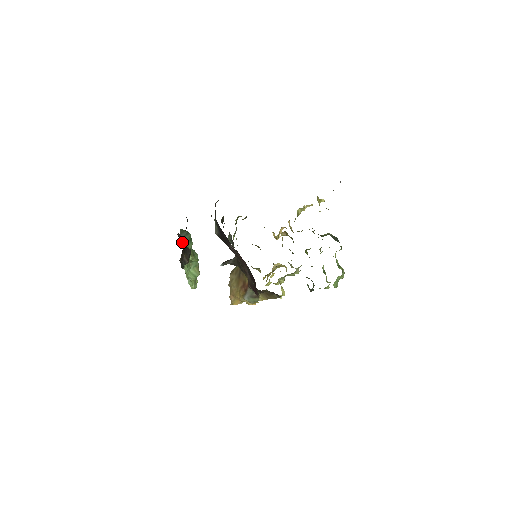
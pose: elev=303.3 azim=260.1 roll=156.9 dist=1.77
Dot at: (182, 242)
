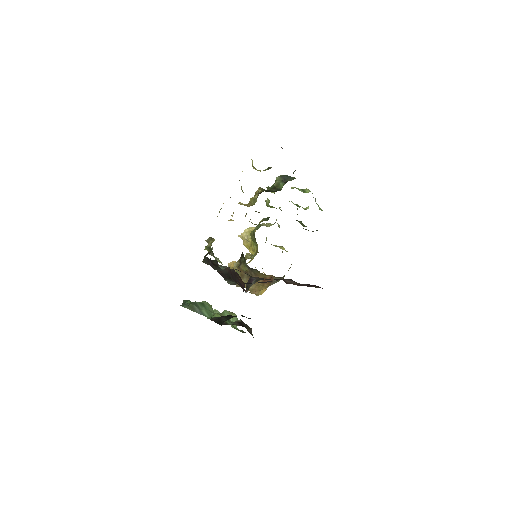
Dot at: (233, 324)
